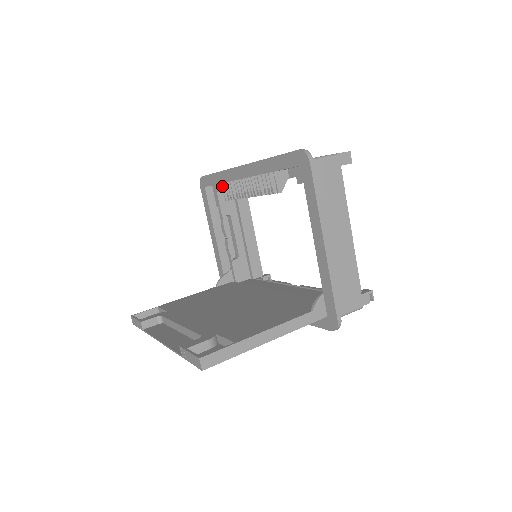
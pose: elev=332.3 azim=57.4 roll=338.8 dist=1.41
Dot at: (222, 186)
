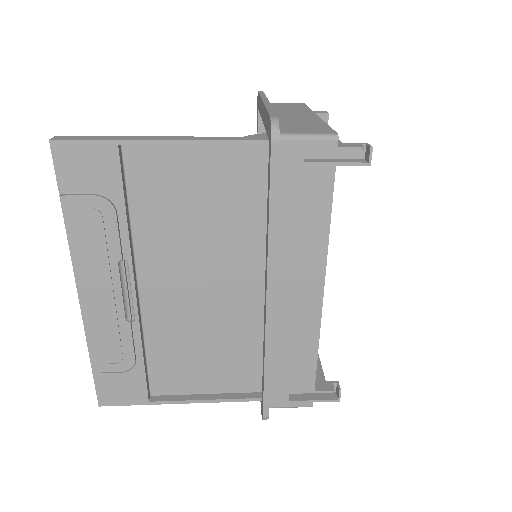
Dot at: occluded
